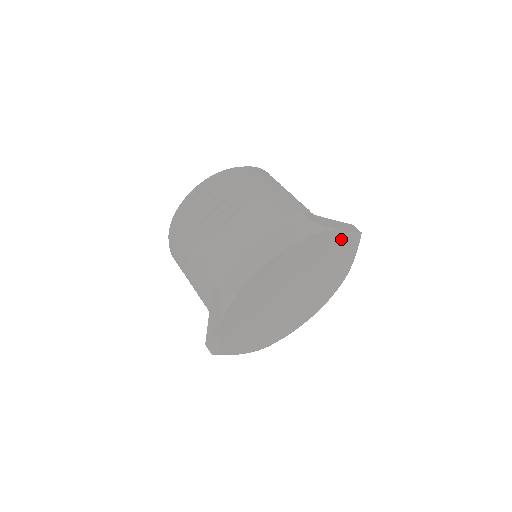
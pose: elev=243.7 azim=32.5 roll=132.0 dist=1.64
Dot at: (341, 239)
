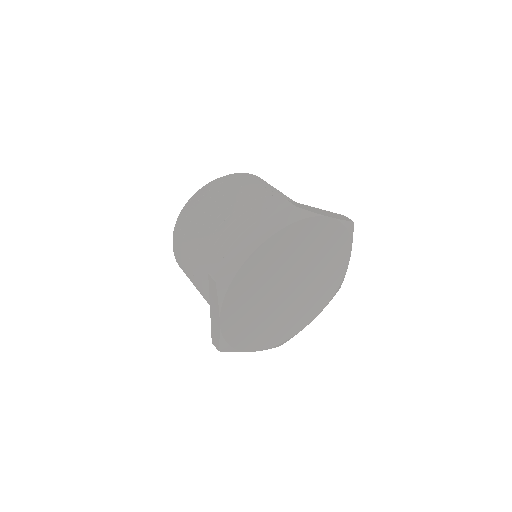
Dot at: (331, 227)
